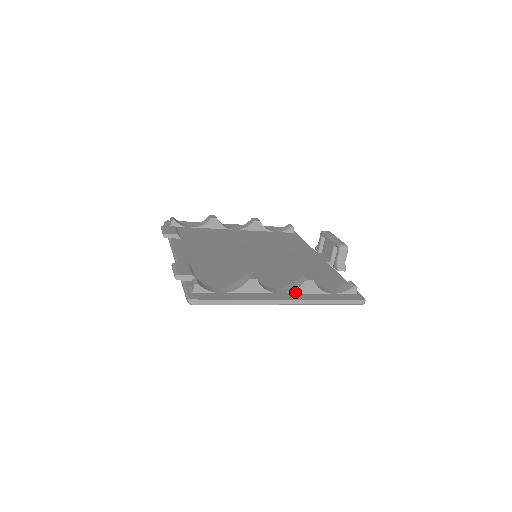
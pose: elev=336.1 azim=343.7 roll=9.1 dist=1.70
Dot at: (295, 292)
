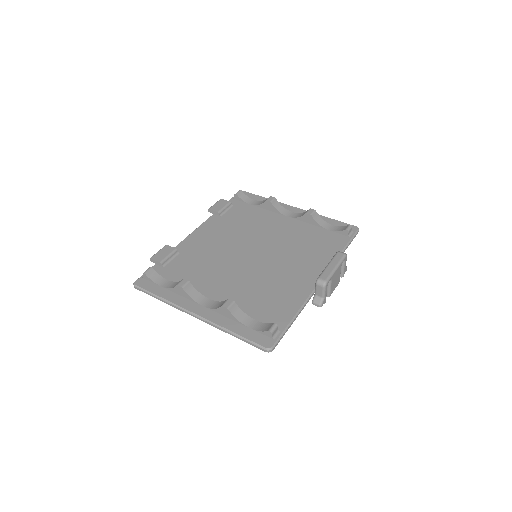
Dot at: (215, 311)
